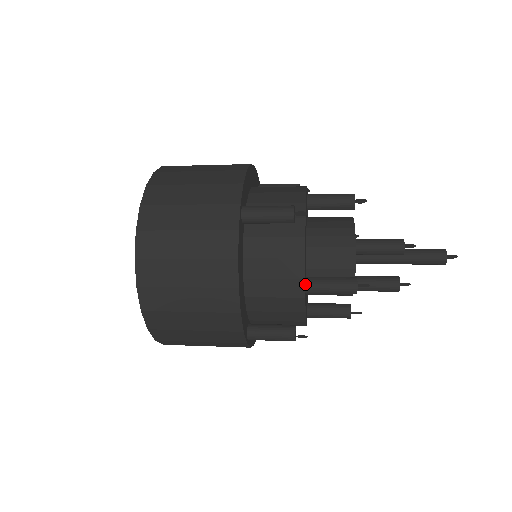
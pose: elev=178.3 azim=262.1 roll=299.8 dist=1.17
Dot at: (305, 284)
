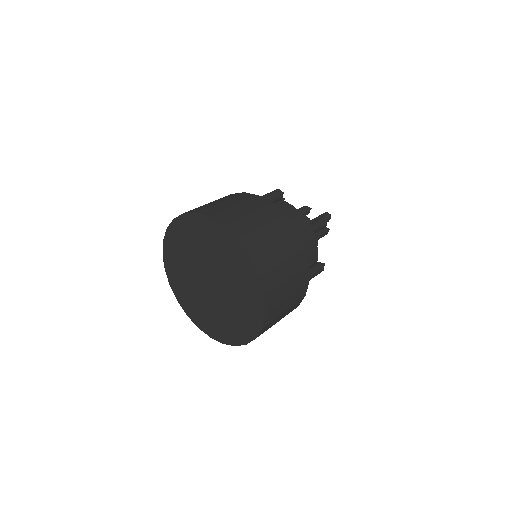
Dot at: occluded
